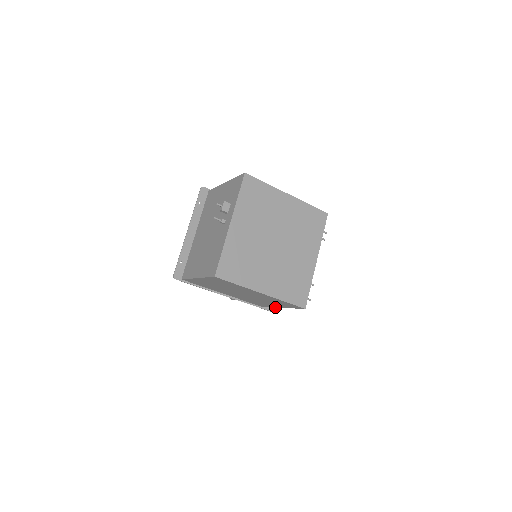
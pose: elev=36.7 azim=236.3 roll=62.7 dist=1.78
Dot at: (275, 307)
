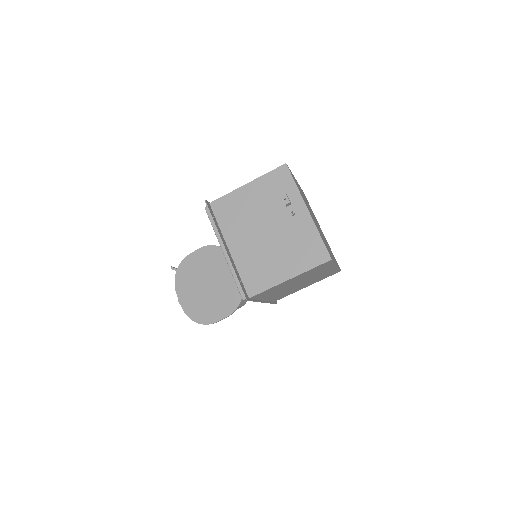
Dot at: (296, 291)
